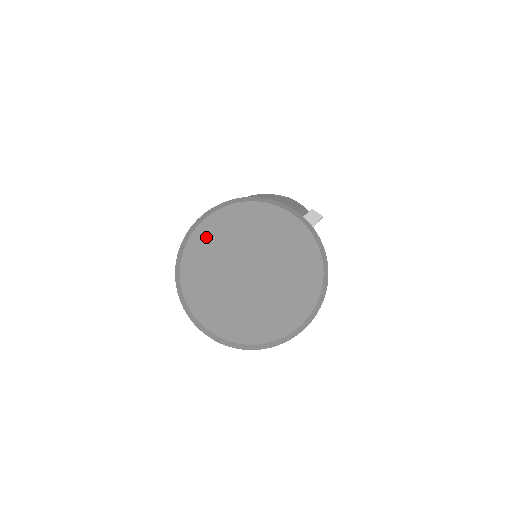
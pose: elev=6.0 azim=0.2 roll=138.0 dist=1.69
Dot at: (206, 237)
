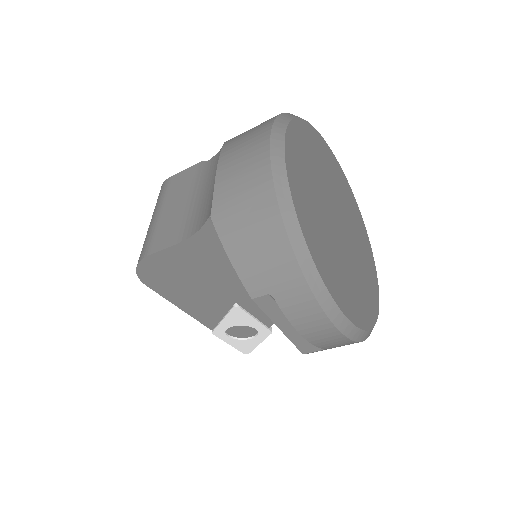
Dot at: (329, 156)
